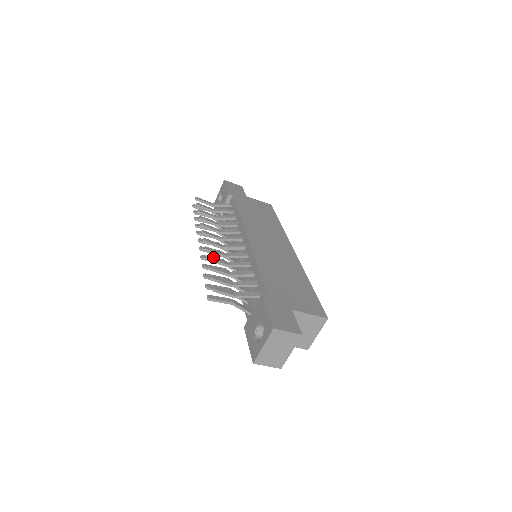
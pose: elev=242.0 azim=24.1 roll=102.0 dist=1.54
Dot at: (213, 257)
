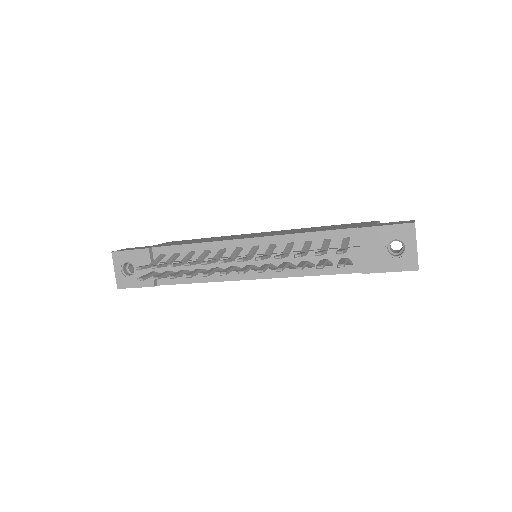
Dot at: (277, 255)
